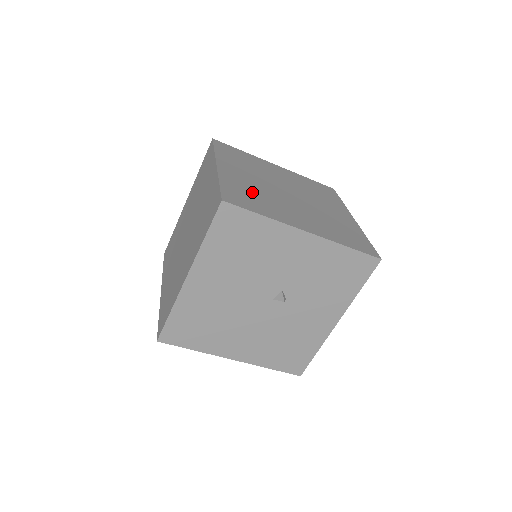
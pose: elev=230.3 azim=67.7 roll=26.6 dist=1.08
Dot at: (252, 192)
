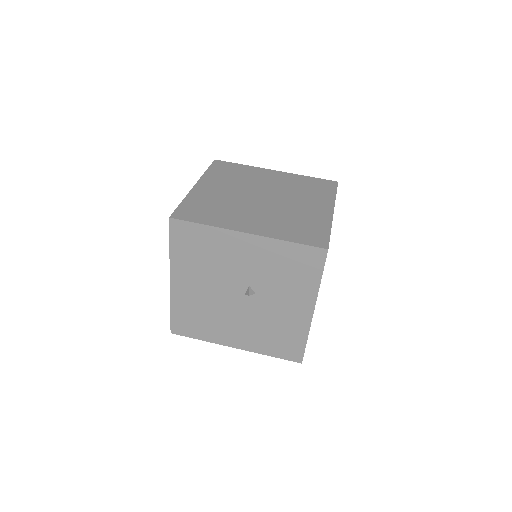
Dot at: (213, 204)
